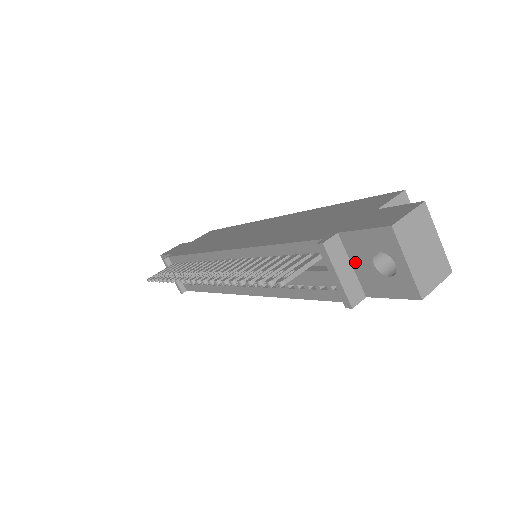
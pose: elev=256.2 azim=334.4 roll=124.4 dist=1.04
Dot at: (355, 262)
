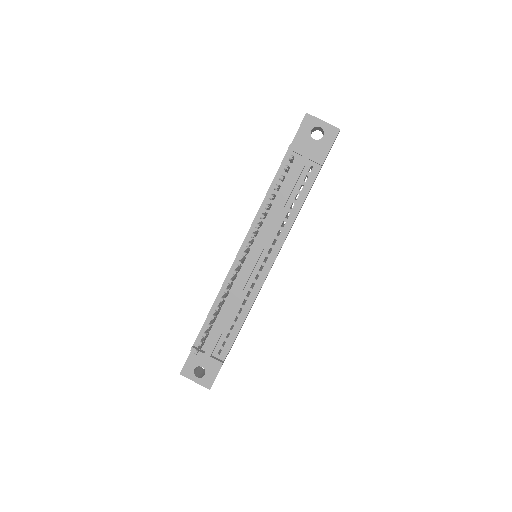
Dot at: (307, 150)
